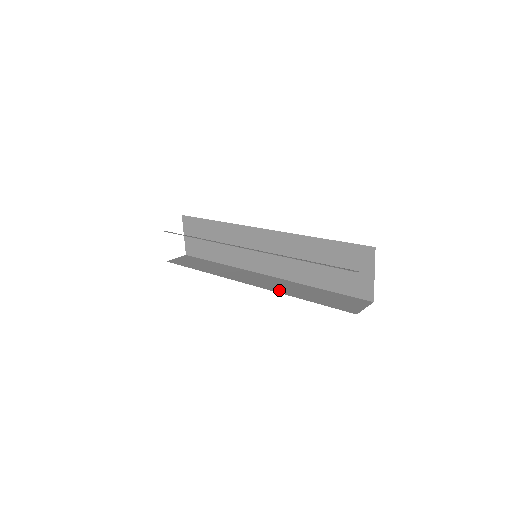
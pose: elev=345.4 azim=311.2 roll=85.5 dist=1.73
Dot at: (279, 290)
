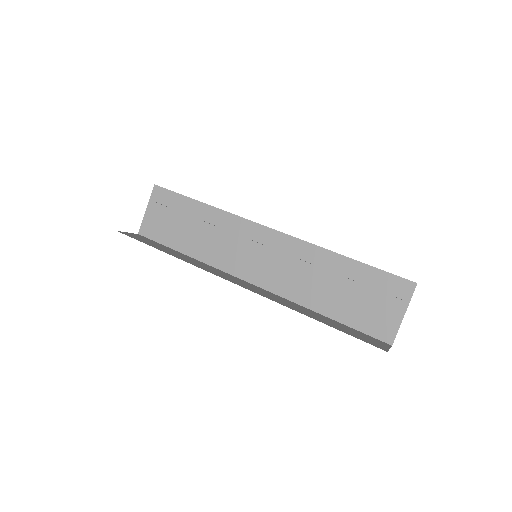
Dot at: (281, 302)
